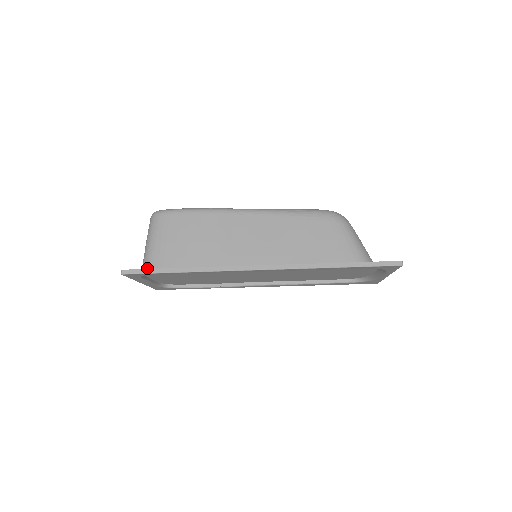
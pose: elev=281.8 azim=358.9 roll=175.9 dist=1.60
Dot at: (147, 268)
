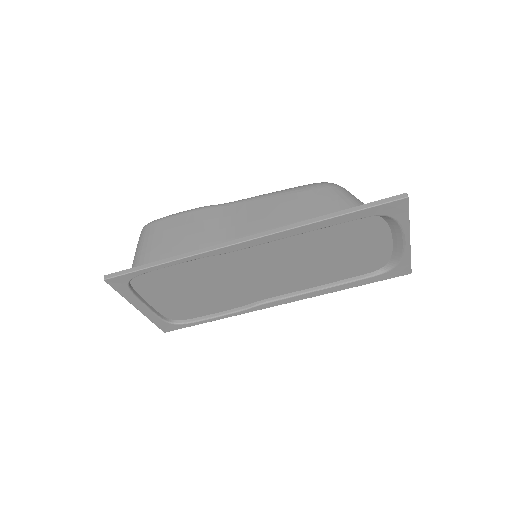
Dot at: occluded
